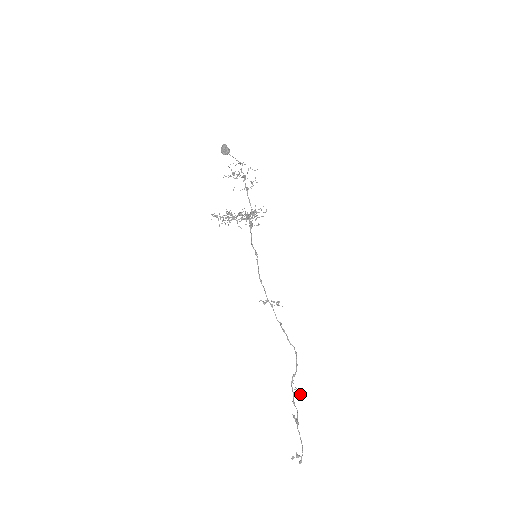
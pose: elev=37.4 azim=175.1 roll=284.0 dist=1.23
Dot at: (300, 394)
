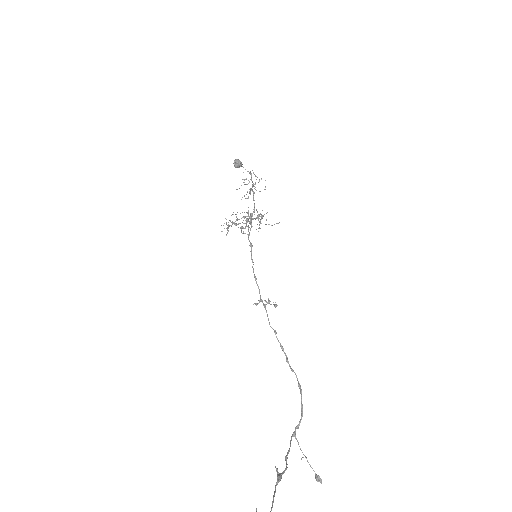
Dot at: (316, 477)
